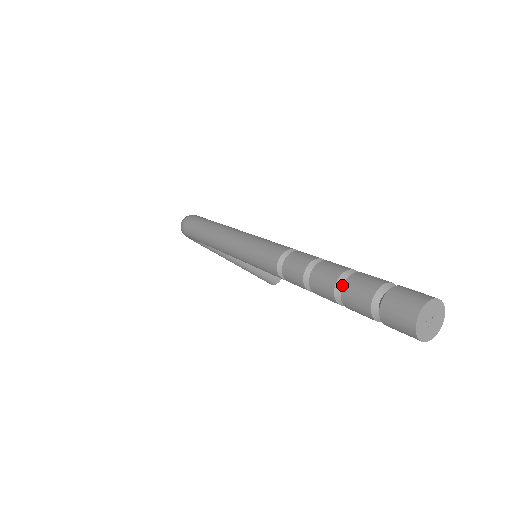
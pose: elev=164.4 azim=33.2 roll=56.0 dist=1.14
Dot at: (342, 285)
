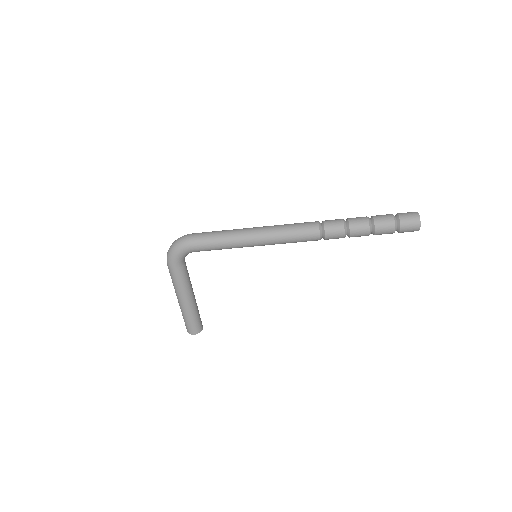
Dot at: (370, 220)
